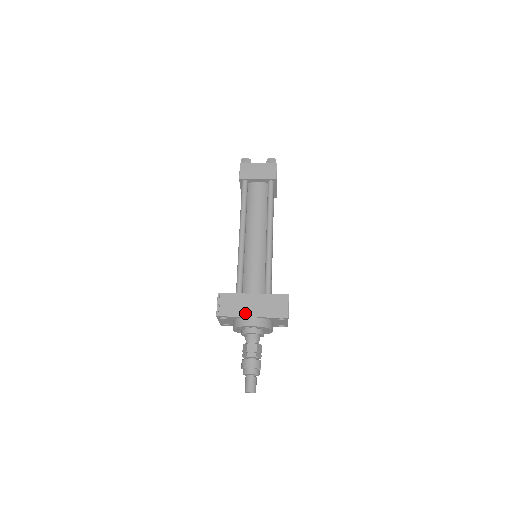
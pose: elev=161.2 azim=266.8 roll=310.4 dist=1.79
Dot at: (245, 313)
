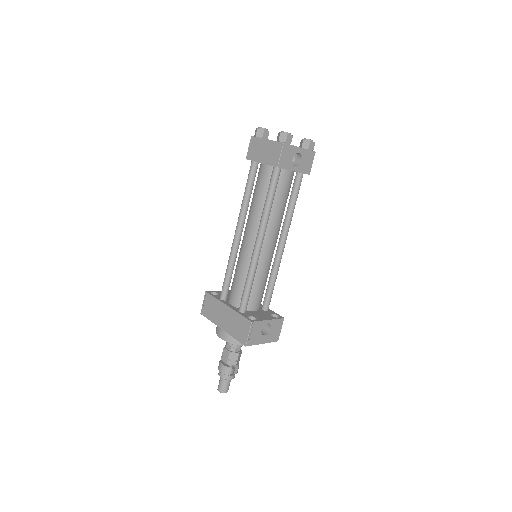
Dot at: (218, 322)
